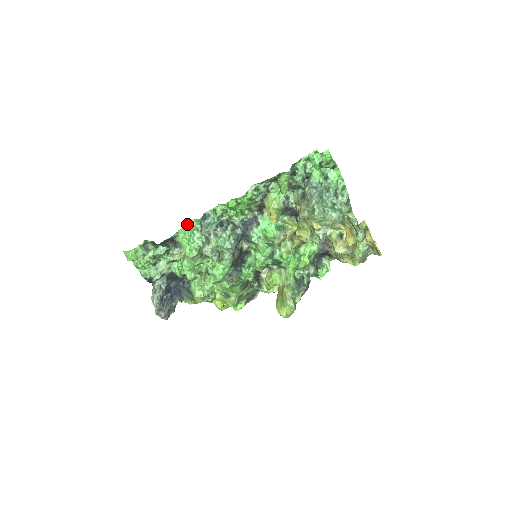
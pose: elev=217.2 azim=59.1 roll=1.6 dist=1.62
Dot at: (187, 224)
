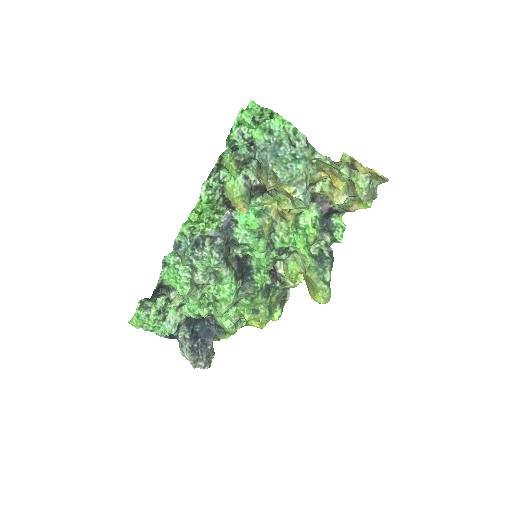
Dot at: (166, 263)
